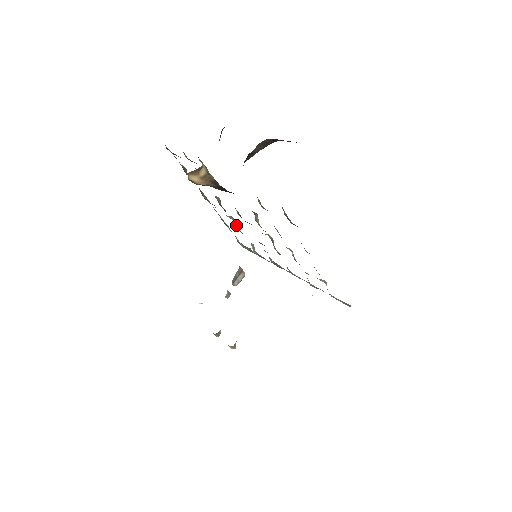
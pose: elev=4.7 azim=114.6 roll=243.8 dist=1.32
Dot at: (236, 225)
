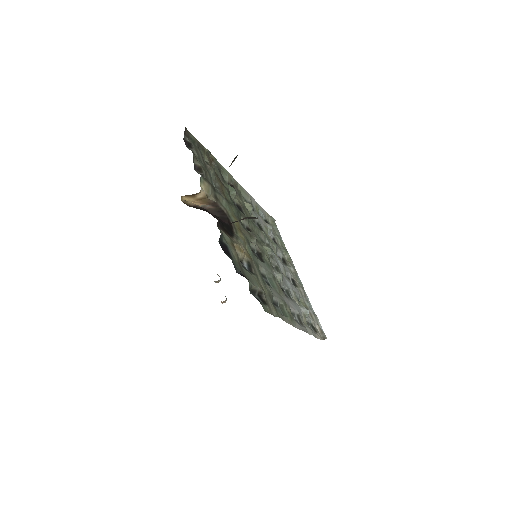
Dot at: occluded
